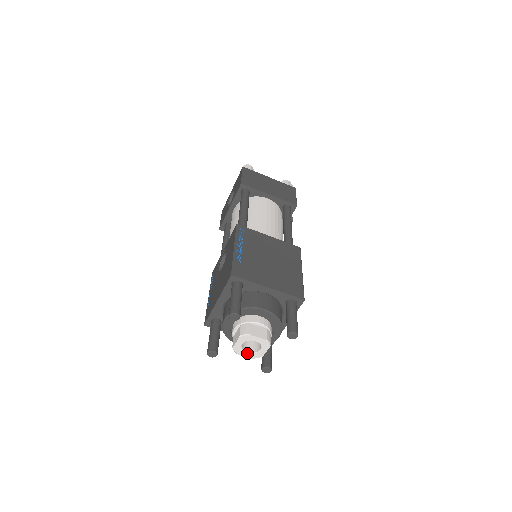
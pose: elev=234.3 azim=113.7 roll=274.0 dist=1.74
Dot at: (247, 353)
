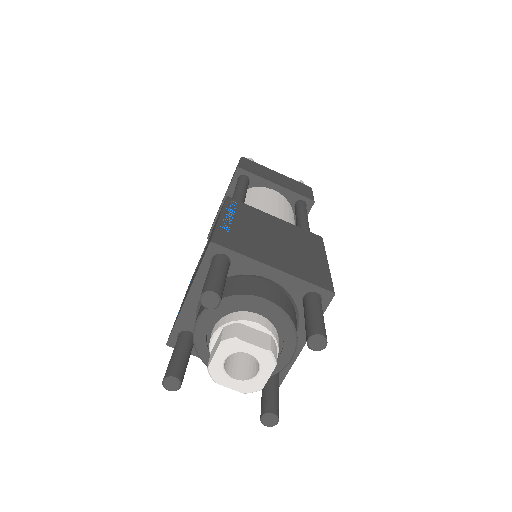
Dot at: (234, 381)
